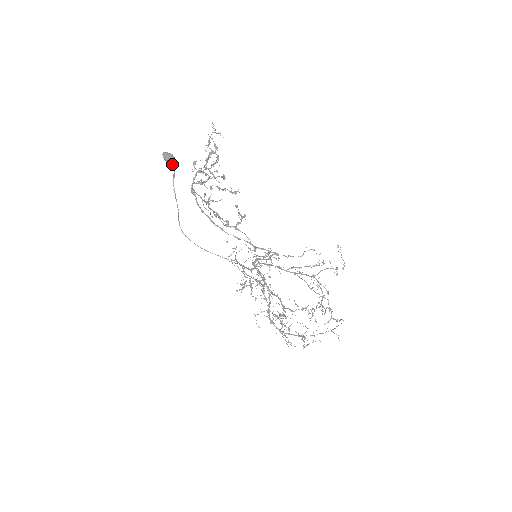
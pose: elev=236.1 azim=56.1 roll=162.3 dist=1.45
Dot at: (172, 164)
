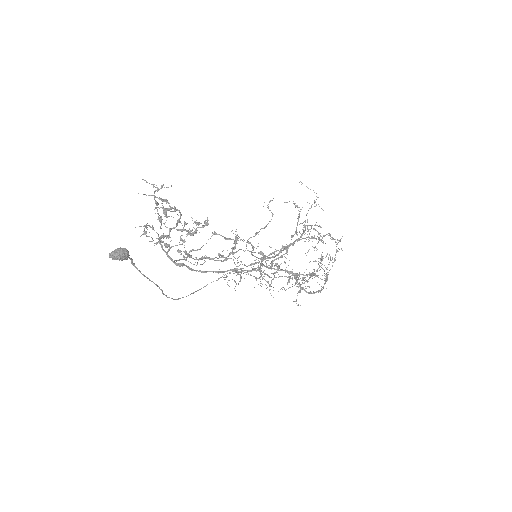
Dot at: (128, 257)
